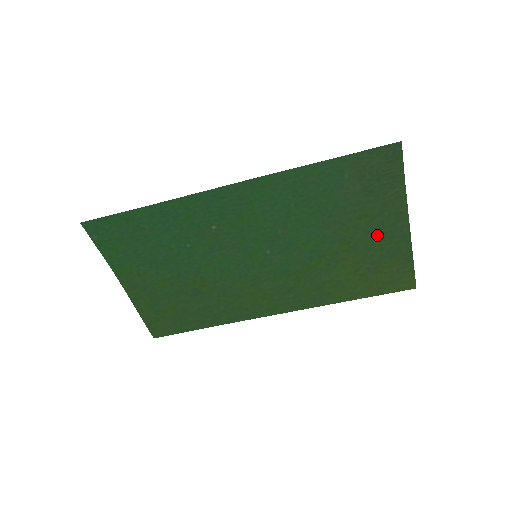
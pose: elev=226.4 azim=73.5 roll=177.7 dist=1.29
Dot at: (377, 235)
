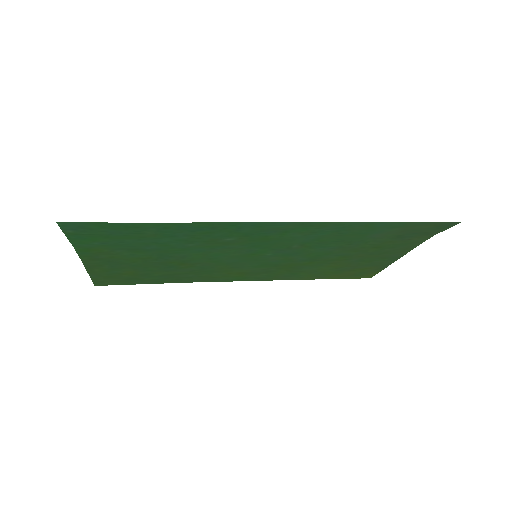
Dot at: (375, 256)
